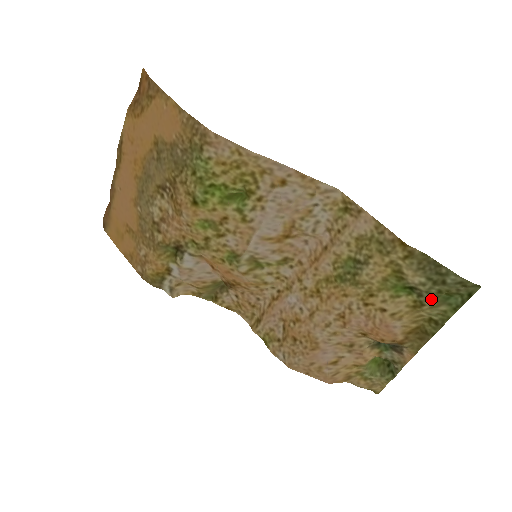
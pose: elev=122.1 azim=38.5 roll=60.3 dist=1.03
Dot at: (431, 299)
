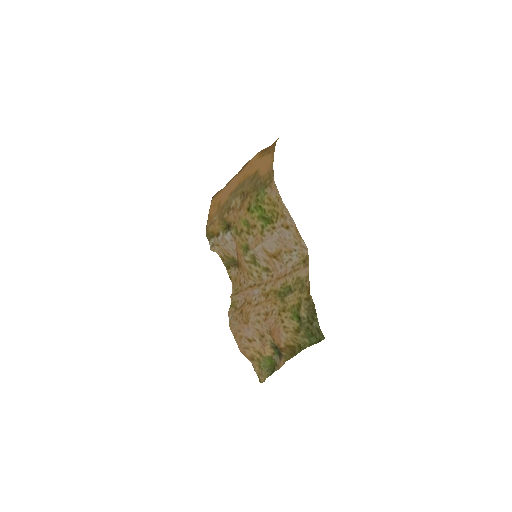
Dot at: (303, 330)
